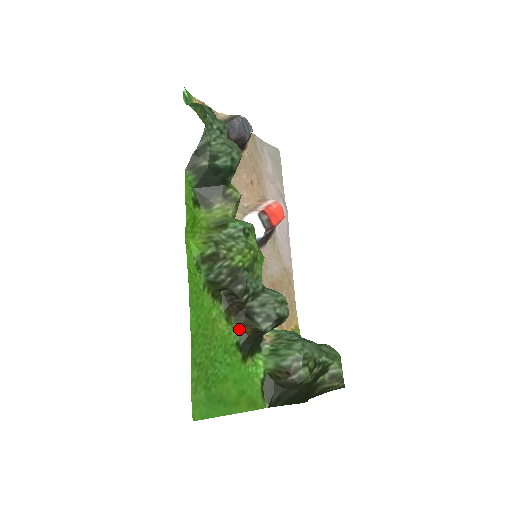
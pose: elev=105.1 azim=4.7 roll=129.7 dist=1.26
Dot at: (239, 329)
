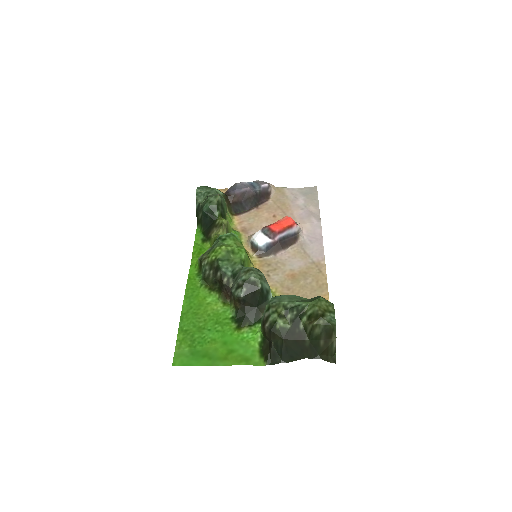
Dot at: (233, 307)
